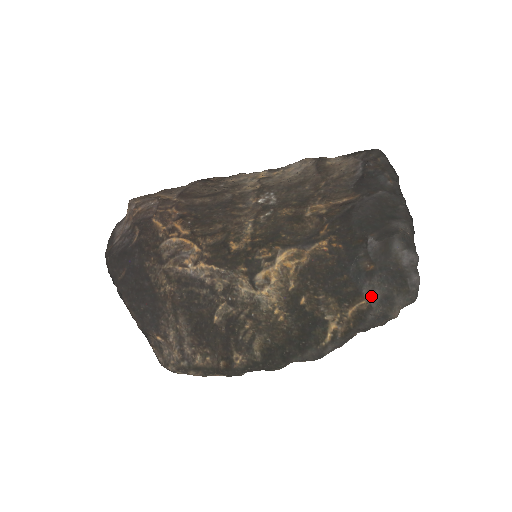
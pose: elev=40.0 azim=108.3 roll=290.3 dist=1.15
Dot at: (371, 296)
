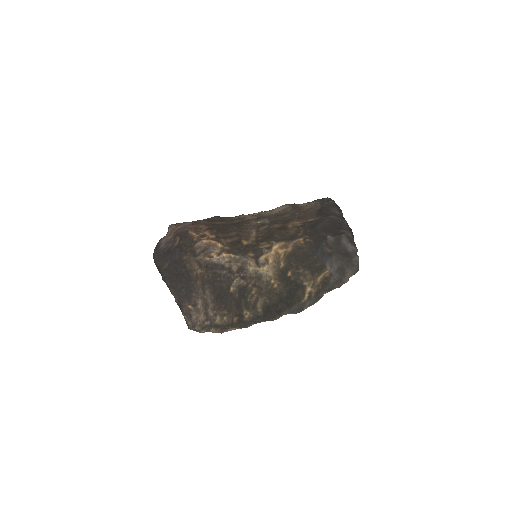
Dot at: (331, 267)
